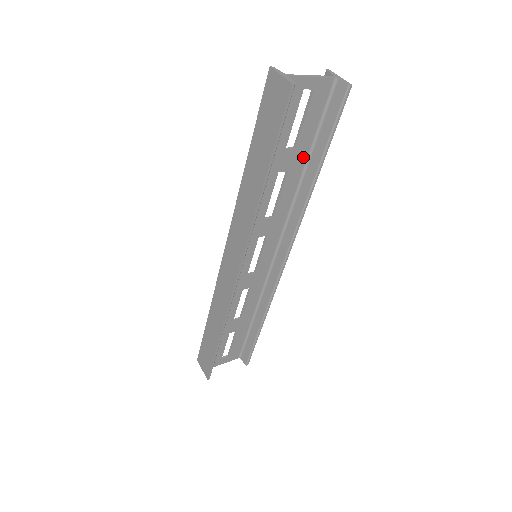
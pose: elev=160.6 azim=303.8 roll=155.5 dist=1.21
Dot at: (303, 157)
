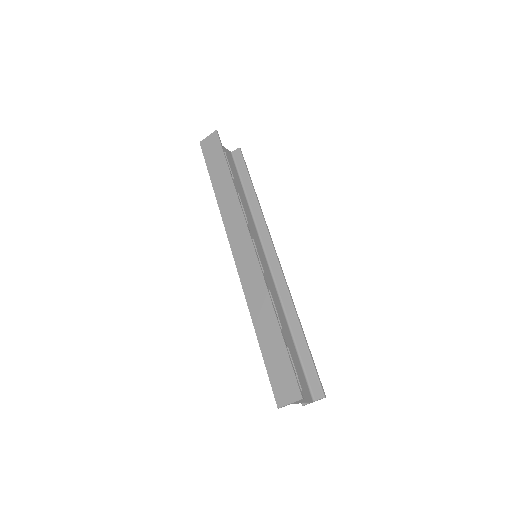
Dot at: (241, 189)
